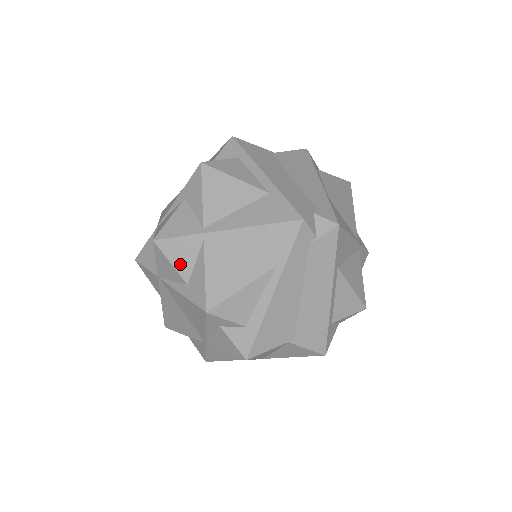
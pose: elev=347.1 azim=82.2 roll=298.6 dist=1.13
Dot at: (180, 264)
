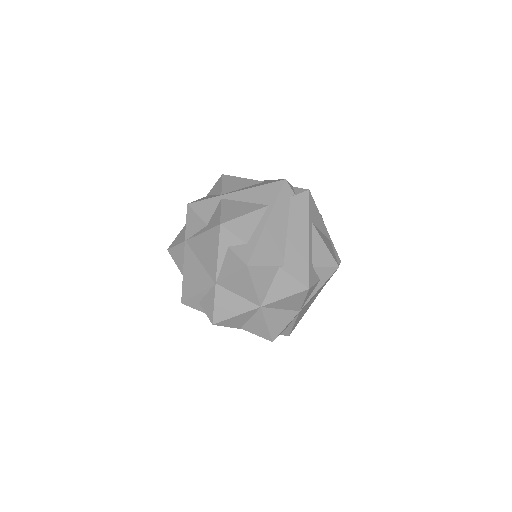
Dot at: (204, 214)
